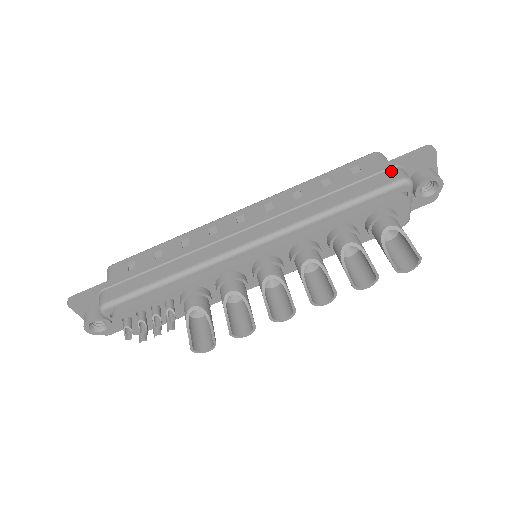
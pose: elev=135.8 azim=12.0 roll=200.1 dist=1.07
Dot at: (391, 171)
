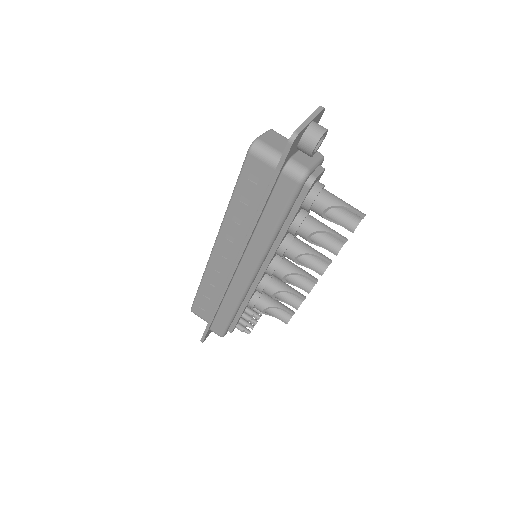
Dot at: (284, 178)
